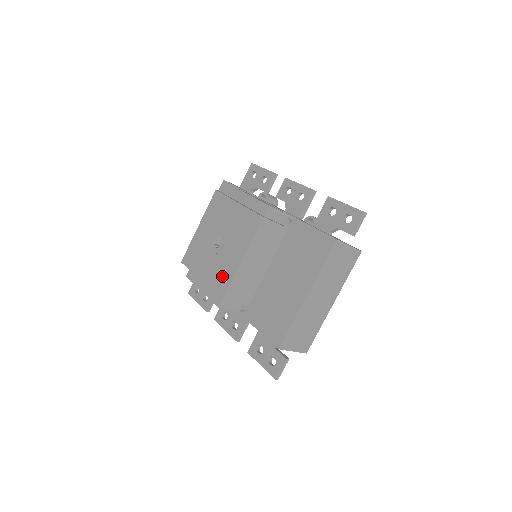
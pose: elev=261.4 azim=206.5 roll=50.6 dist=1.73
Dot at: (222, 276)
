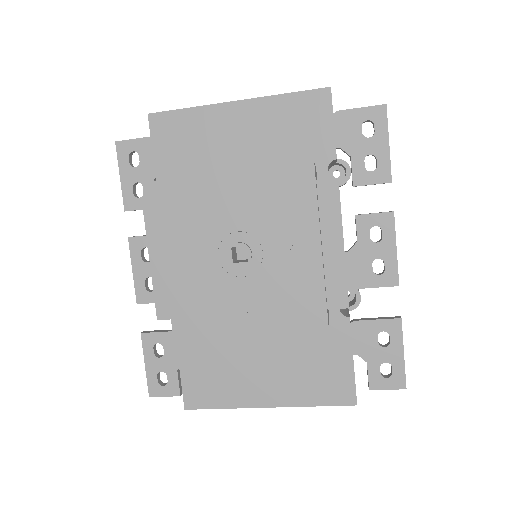
Dot at: (200, 309)
